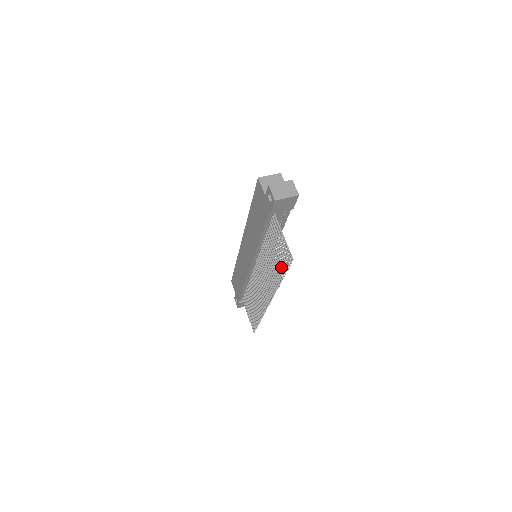
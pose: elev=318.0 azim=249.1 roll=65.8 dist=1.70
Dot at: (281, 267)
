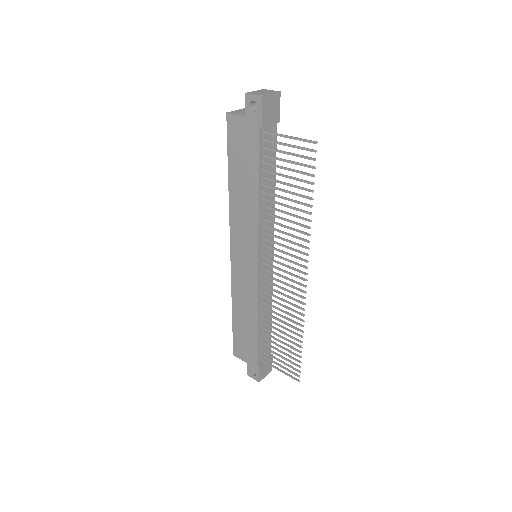
Dot at: (303, 187)
